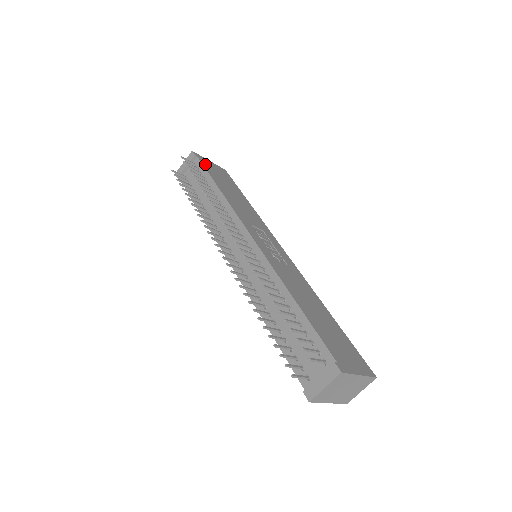
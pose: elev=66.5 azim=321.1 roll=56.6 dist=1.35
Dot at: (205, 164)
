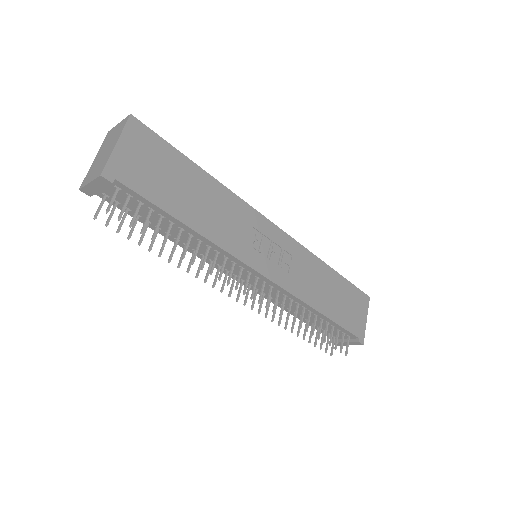
Dot at: (134, 182)
